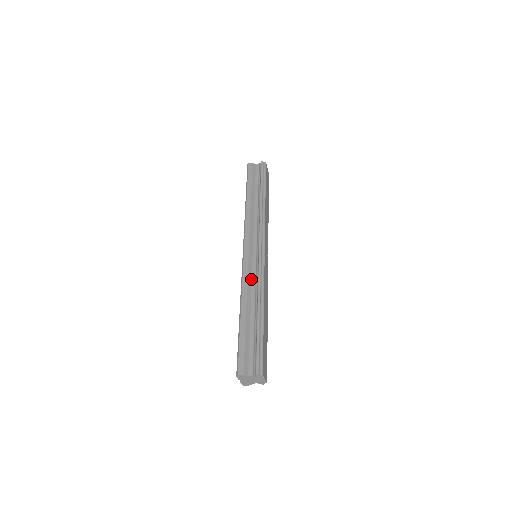
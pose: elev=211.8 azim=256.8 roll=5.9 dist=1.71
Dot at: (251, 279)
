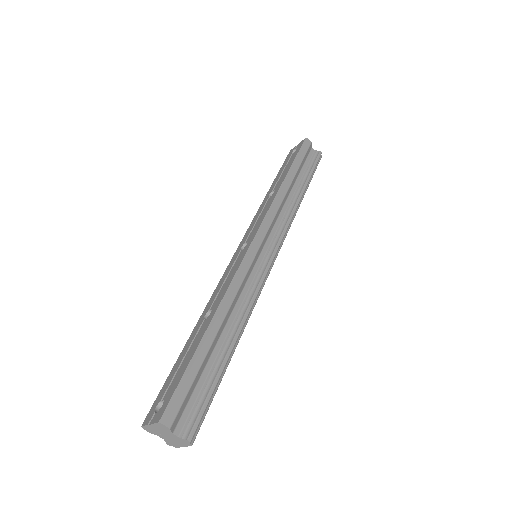
Dot at: (243, 286)
